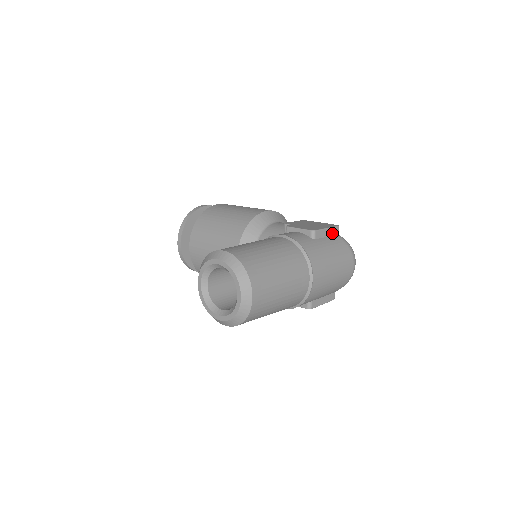
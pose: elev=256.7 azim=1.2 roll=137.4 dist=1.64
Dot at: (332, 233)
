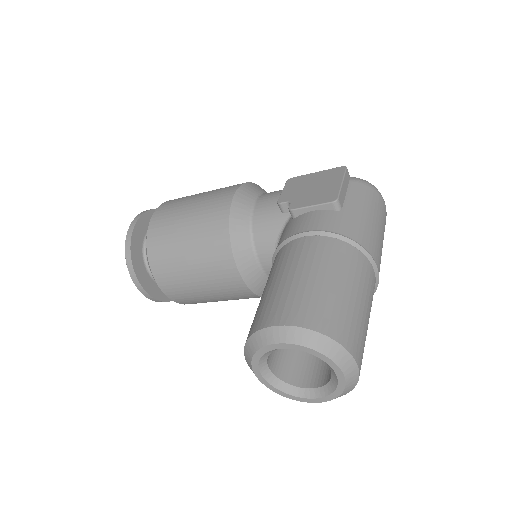
Dot at: (346, 183)
